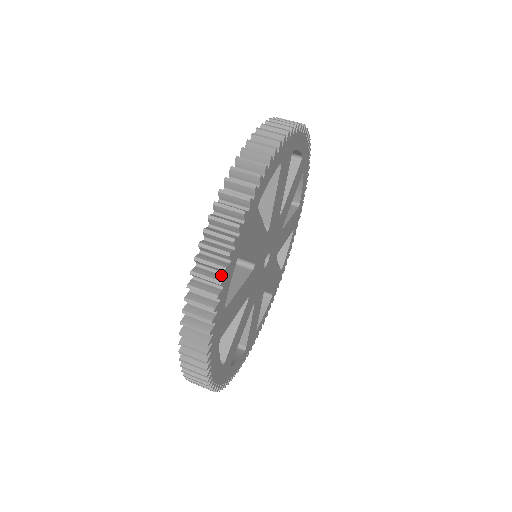
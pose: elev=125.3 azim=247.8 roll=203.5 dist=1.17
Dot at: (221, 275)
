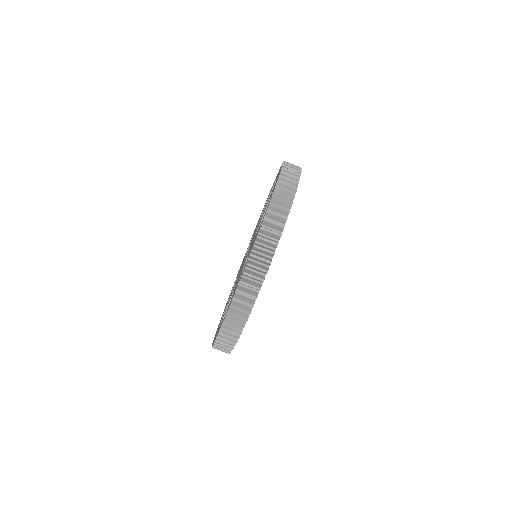
Dot at: occluded
